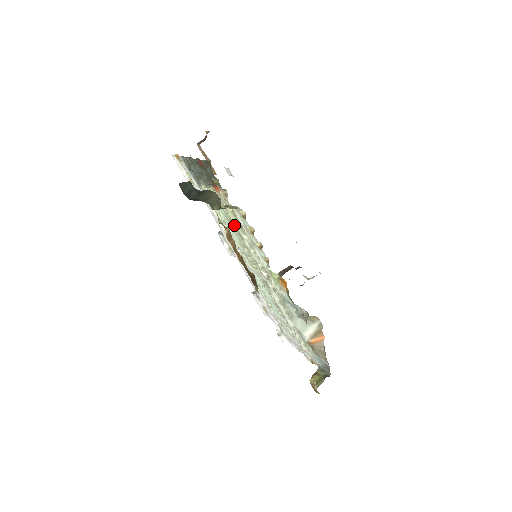
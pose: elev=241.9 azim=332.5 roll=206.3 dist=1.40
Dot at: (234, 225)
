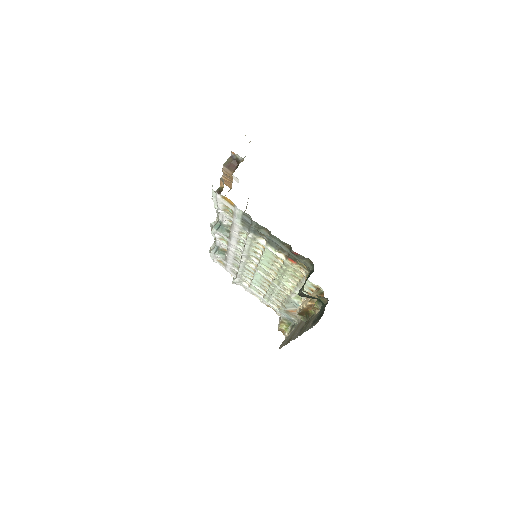
Dot at: (281, 268)
